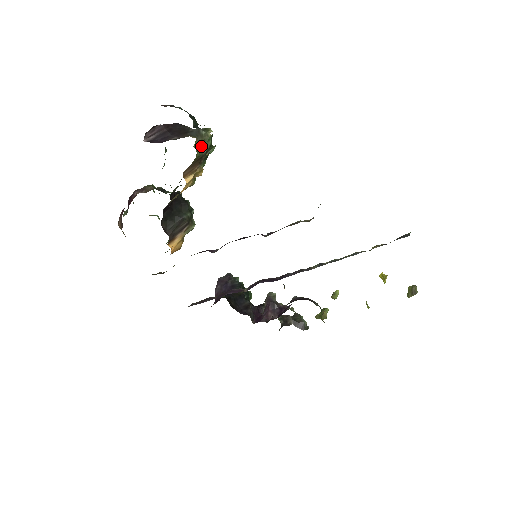
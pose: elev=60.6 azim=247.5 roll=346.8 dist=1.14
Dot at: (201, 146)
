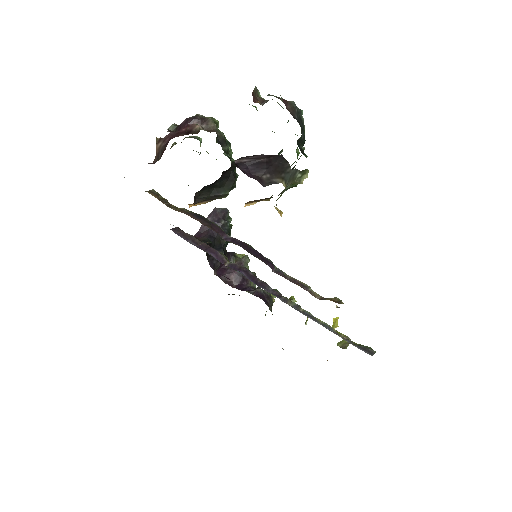
Dot at: (285, 189)
